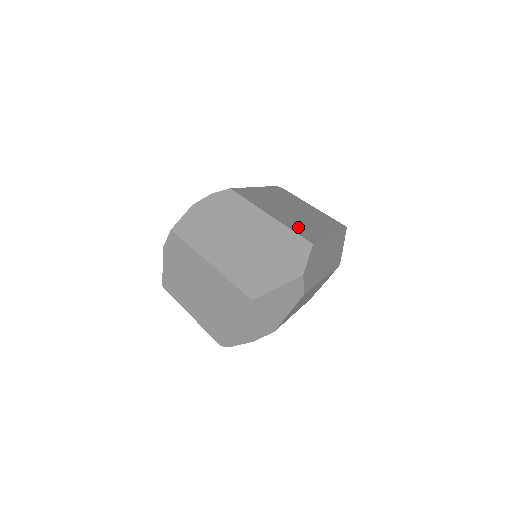
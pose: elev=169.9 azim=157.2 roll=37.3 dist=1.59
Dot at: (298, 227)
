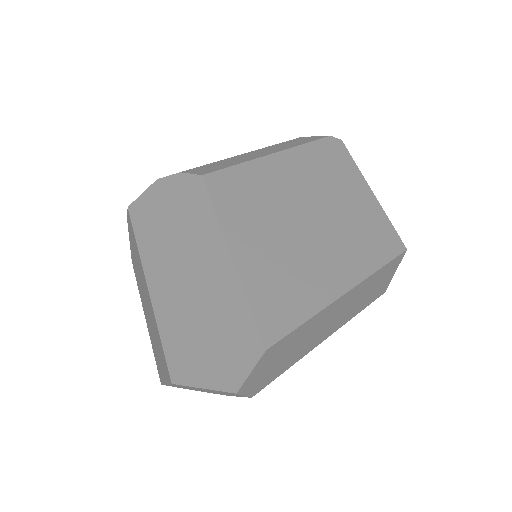
Dot at: (274, 287)
